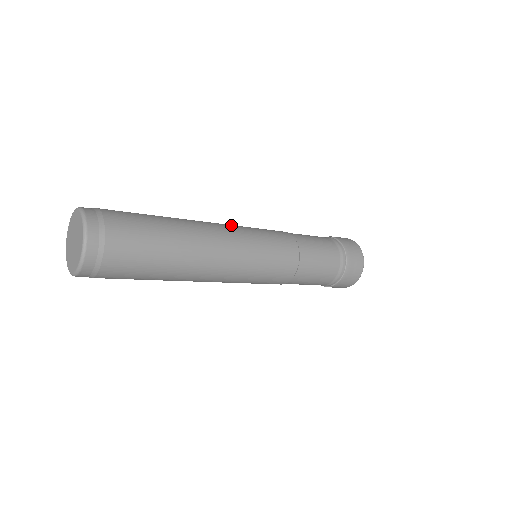
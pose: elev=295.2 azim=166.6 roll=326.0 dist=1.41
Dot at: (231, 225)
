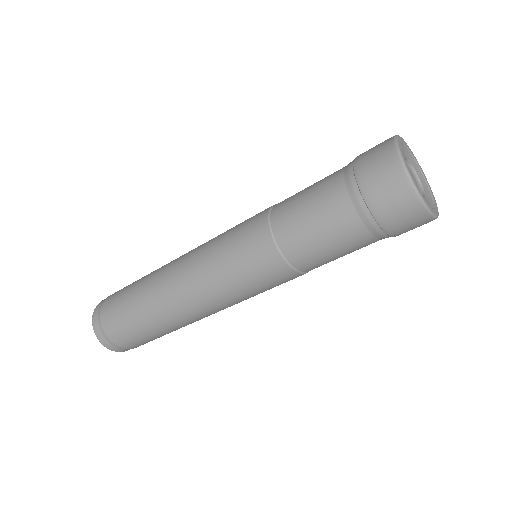
Dot at: (198, 272)
